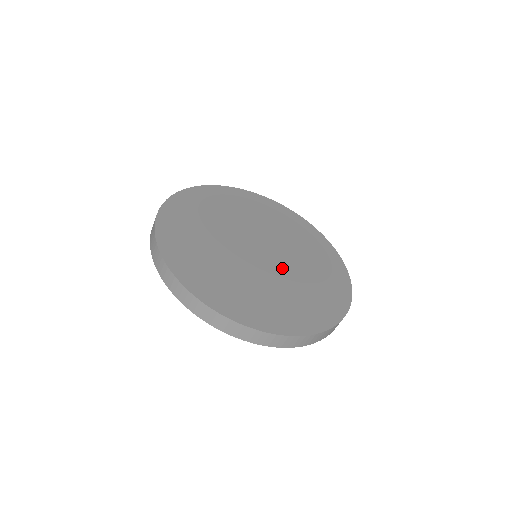
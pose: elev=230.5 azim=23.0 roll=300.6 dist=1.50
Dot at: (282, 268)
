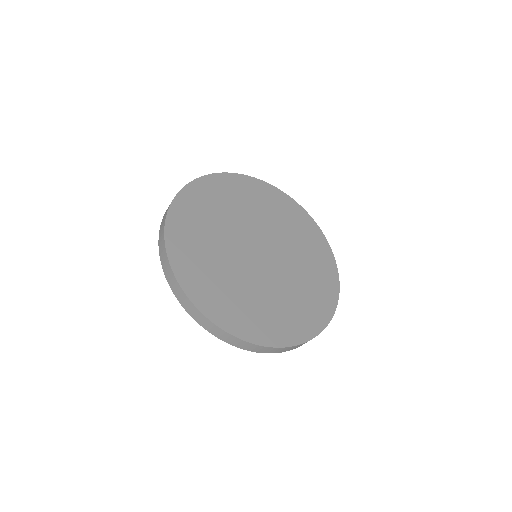
Dot at: (283, 255)
